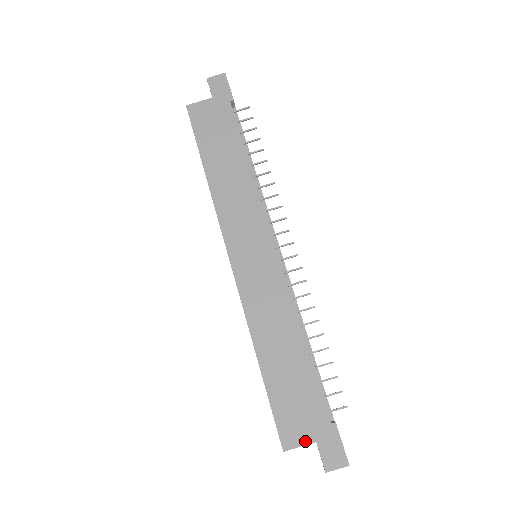
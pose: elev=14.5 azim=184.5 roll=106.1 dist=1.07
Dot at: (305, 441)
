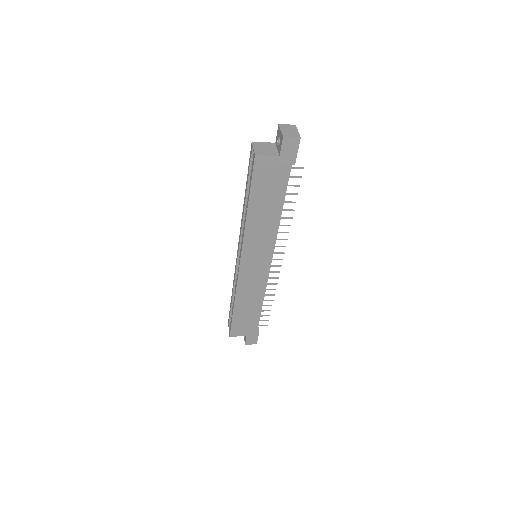
Dot at: (242, 335)
